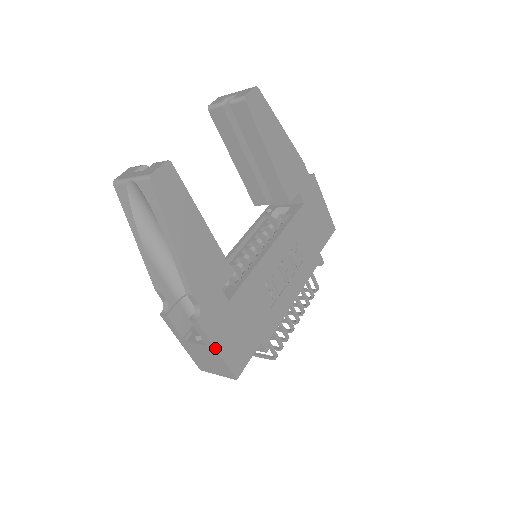
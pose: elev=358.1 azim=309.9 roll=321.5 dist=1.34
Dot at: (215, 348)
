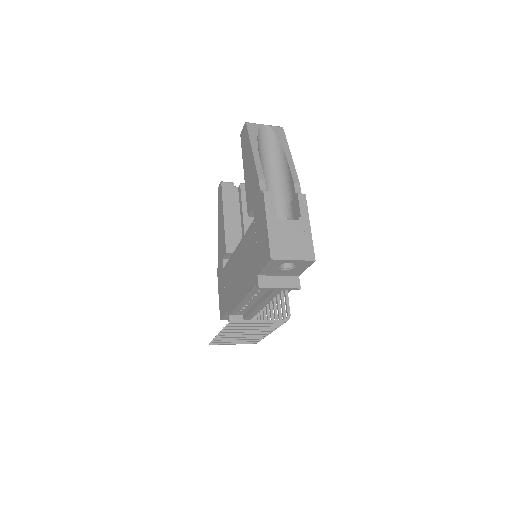
Dot at: (309, 222)
